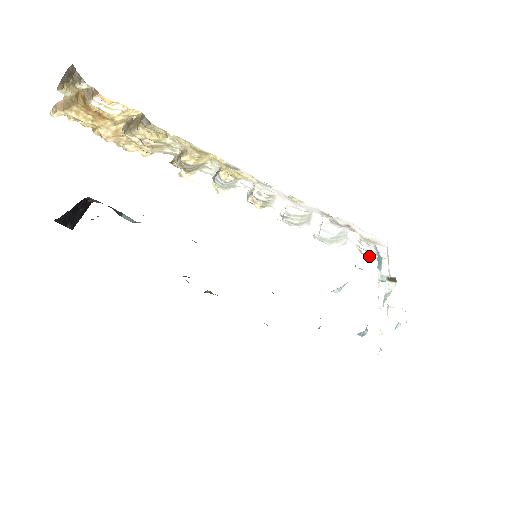
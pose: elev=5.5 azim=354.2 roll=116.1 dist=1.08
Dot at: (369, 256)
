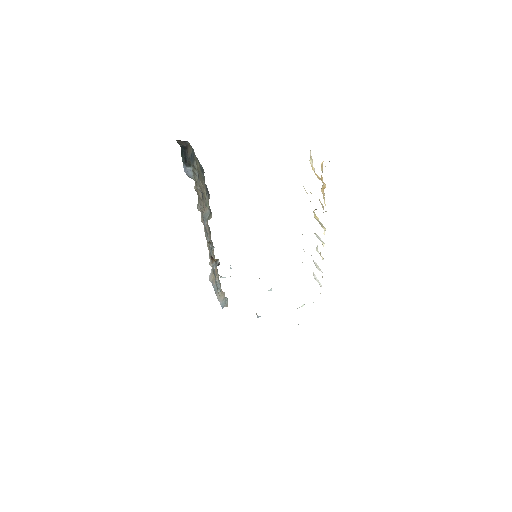
Dot at: occluded
